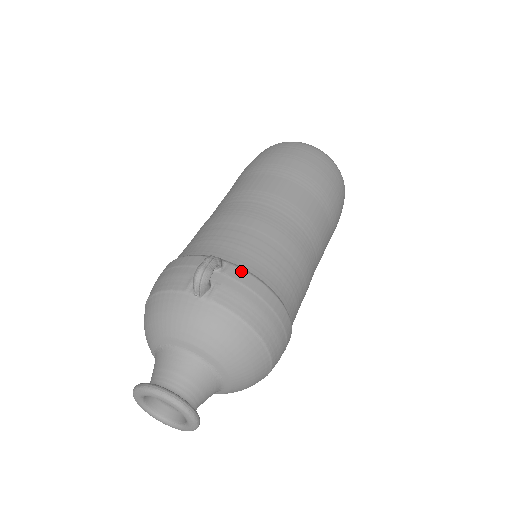
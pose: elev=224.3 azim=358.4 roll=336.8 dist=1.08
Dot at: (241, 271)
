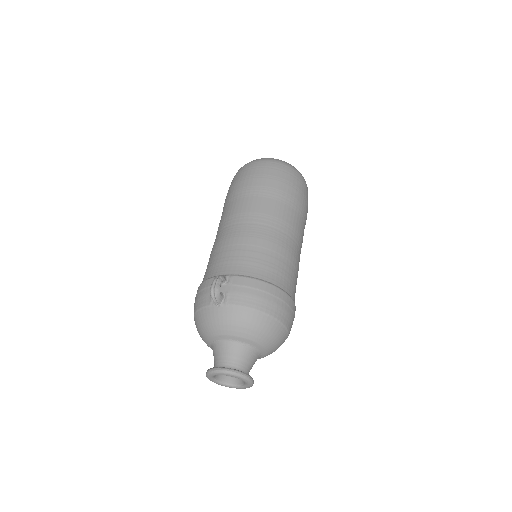
Dot at: (239, 278)
